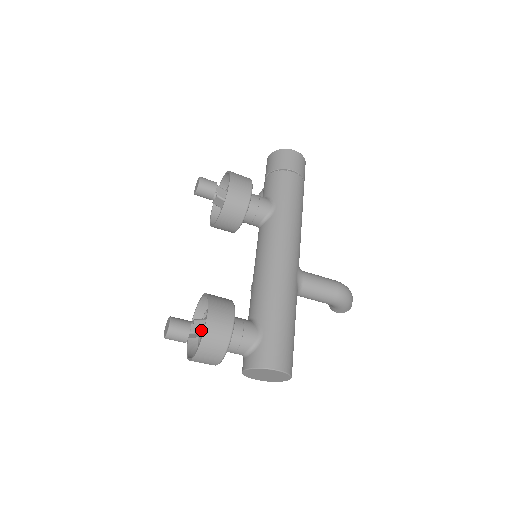
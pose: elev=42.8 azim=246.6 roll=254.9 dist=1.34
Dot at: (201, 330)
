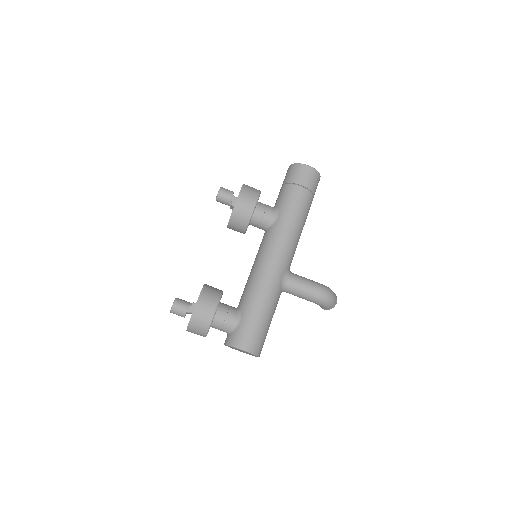
Dot at: occluded
